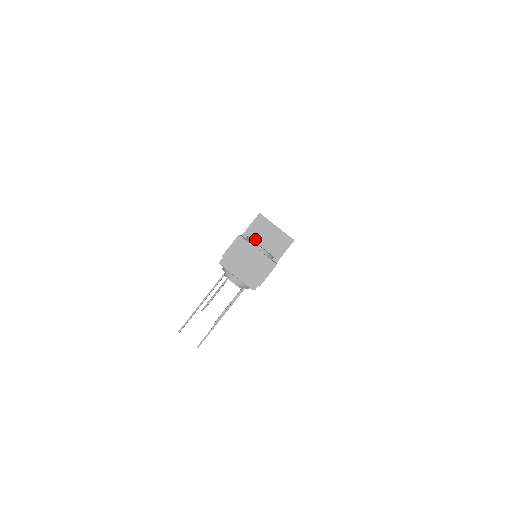
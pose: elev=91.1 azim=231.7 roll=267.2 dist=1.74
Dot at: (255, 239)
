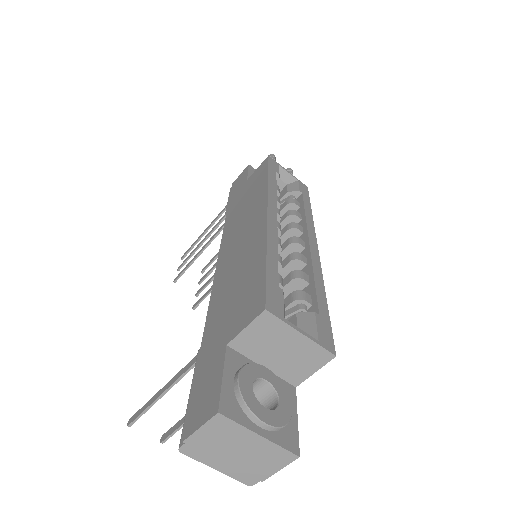
Dot at: (254, 351)
